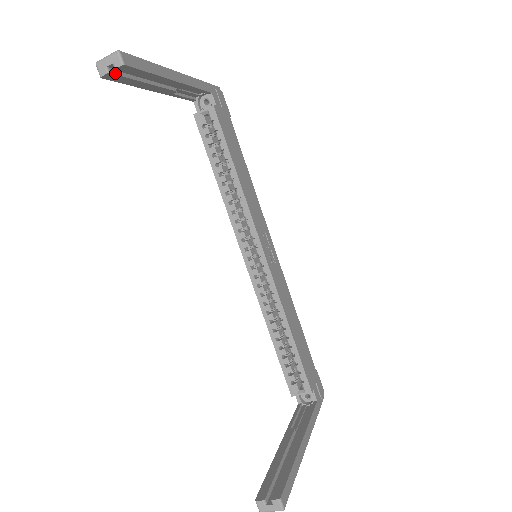
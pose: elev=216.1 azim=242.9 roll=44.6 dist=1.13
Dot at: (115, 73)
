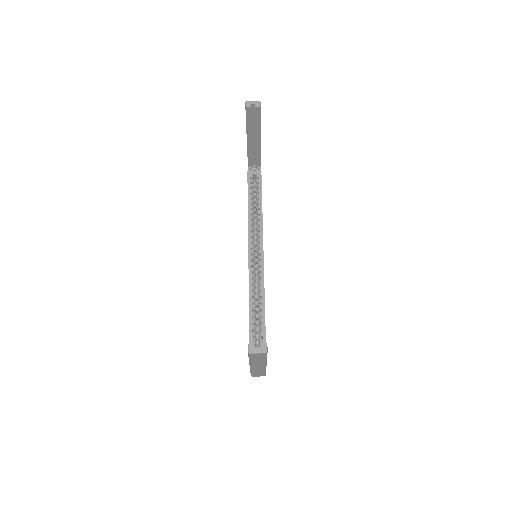
Dot at: (251, 110)
